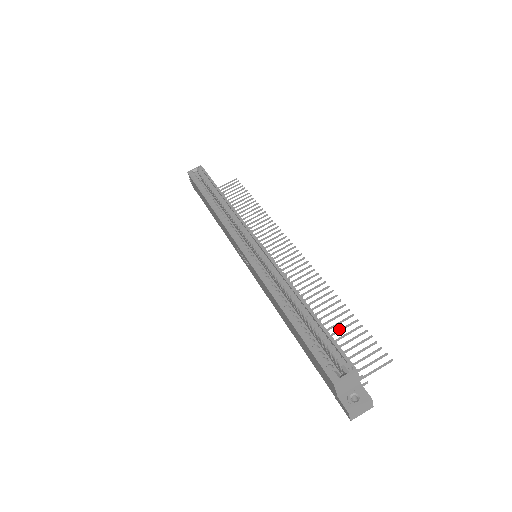
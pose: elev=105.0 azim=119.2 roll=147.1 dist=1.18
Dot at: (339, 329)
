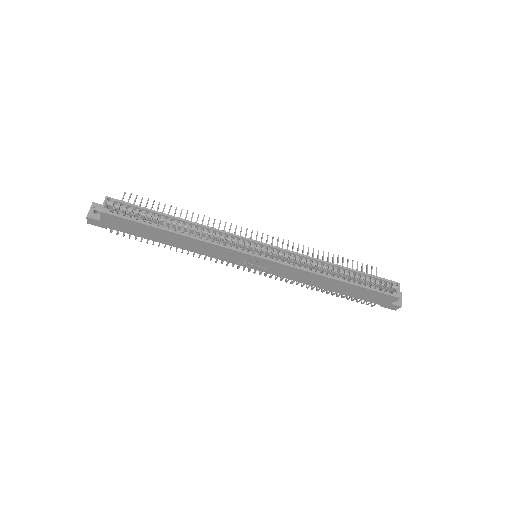
Dot at: occluded
